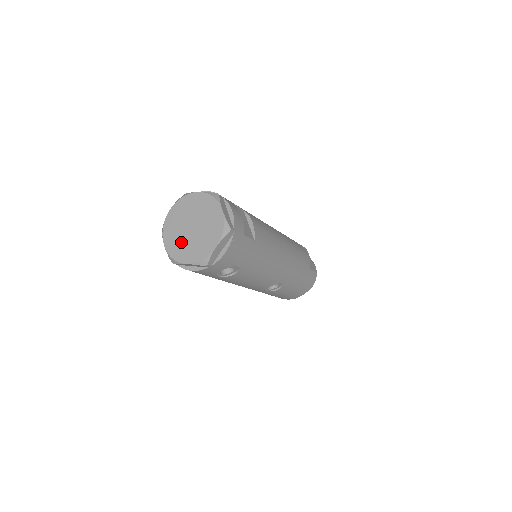
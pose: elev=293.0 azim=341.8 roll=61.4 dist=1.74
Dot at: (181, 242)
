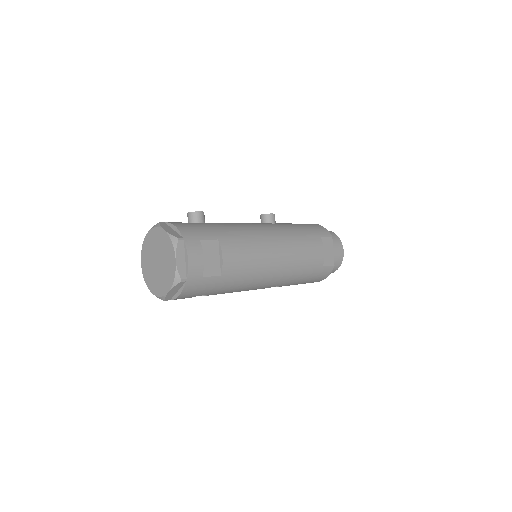
Dot at: (150, 270)
